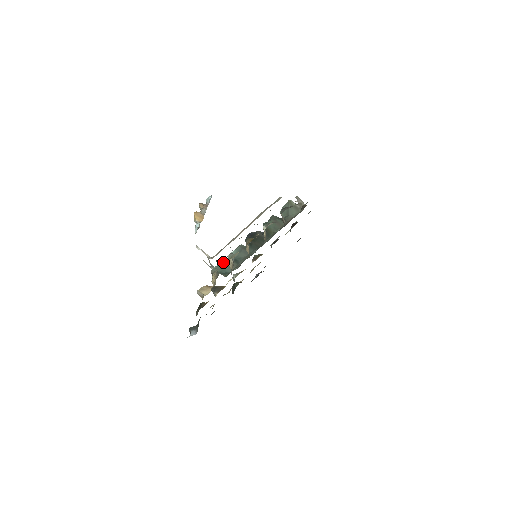
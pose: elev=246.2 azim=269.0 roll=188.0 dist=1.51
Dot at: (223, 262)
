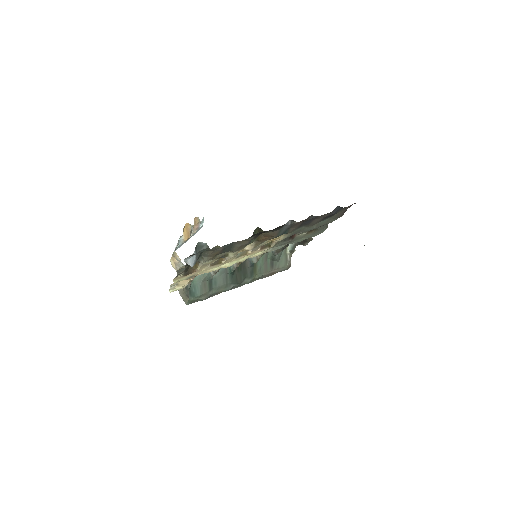
Dot at: occluded
